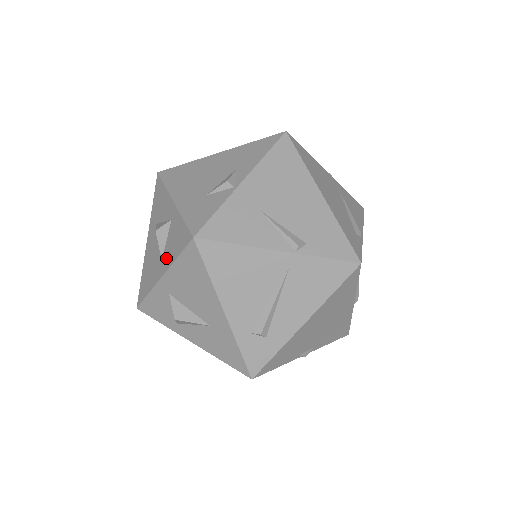
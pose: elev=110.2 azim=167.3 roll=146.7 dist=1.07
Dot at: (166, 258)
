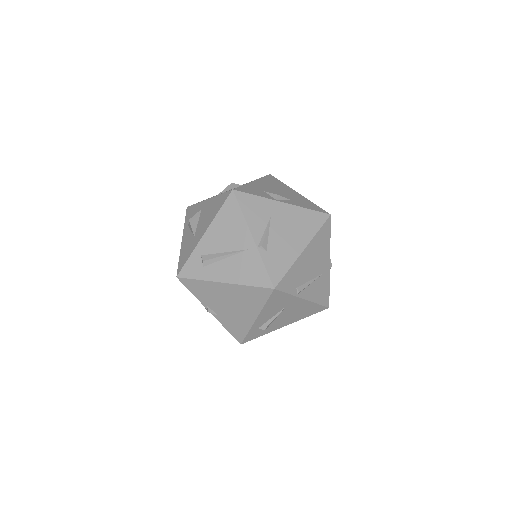
Dot at: occluded
